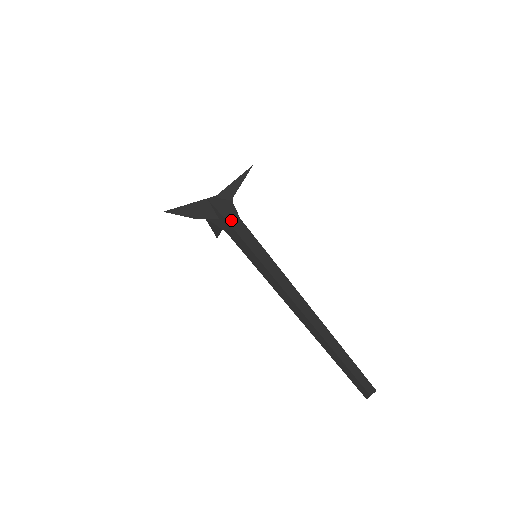
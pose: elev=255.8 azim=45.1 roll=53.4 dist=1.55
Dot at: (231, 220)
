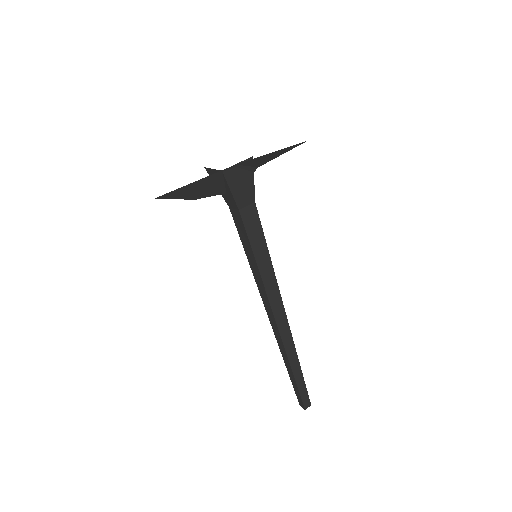
Dot at: (243, 206)
